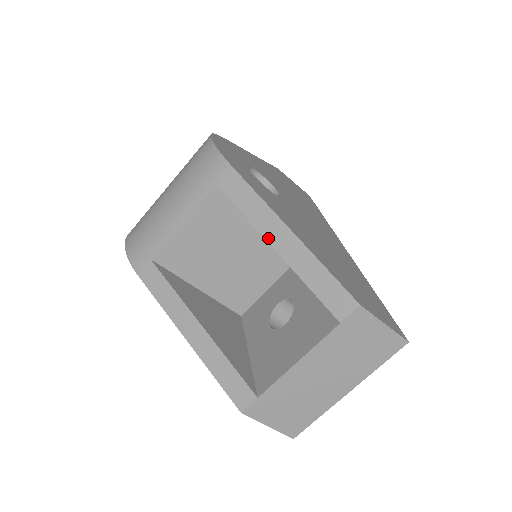
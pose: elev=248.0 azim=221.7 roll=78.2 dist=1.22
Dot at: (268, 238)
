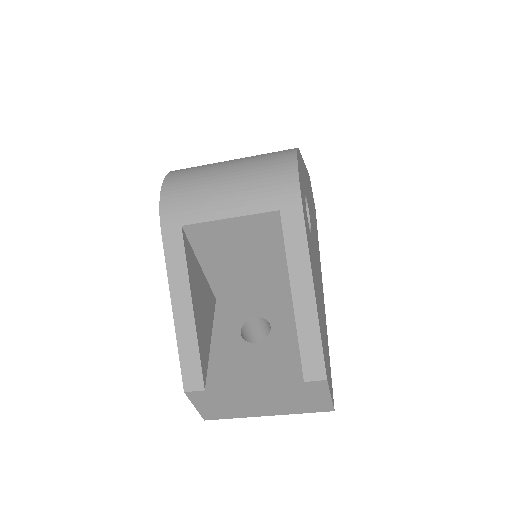
Dot at: (293, 284)
